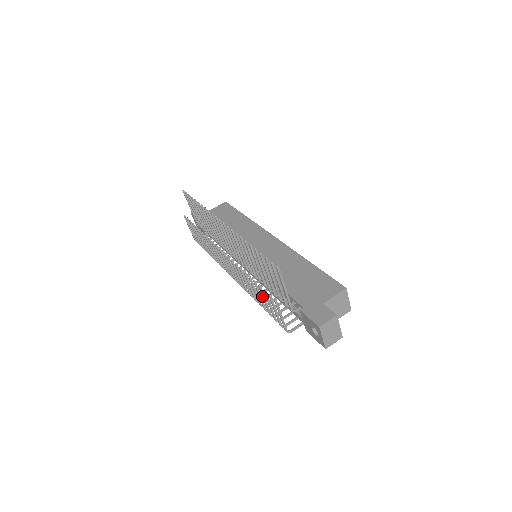
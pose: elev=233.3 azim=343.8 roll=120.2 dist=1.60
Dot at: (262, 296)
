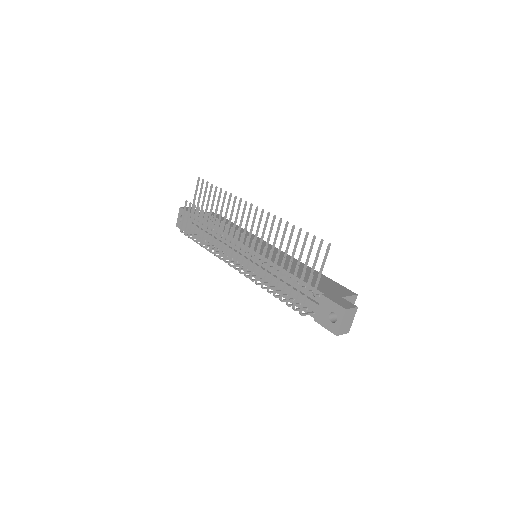
Dot at: (286, 274)
